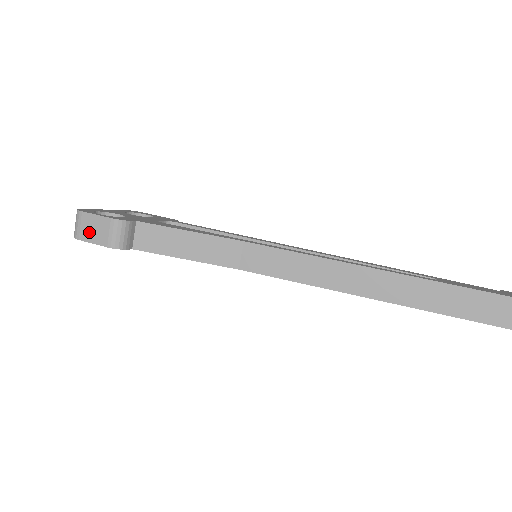
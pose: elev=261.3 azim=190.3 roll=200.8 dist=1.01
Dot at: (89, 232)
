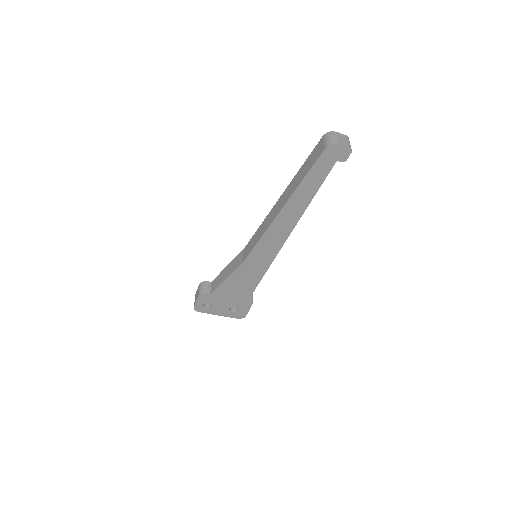
Dot at: occluded
